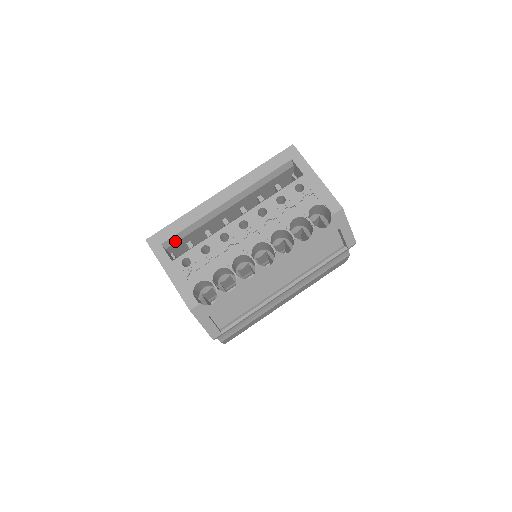
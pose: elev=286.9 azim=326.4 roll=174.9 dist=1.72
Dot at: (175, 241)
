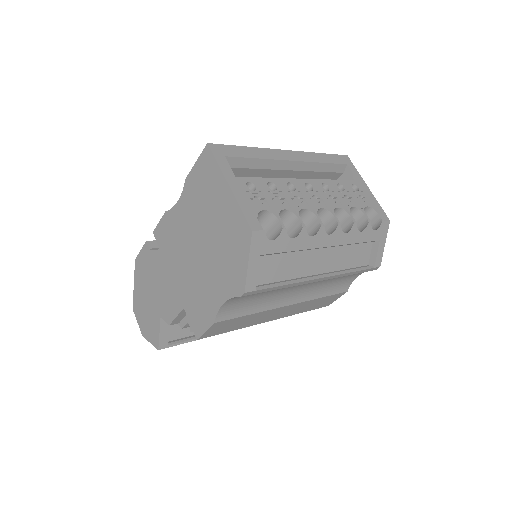
Dot at: (234, 165)
